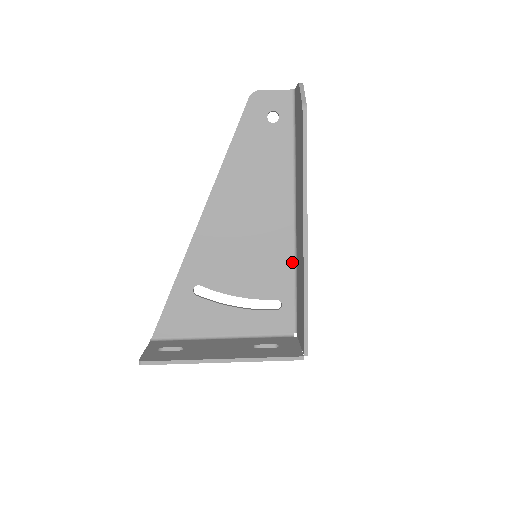
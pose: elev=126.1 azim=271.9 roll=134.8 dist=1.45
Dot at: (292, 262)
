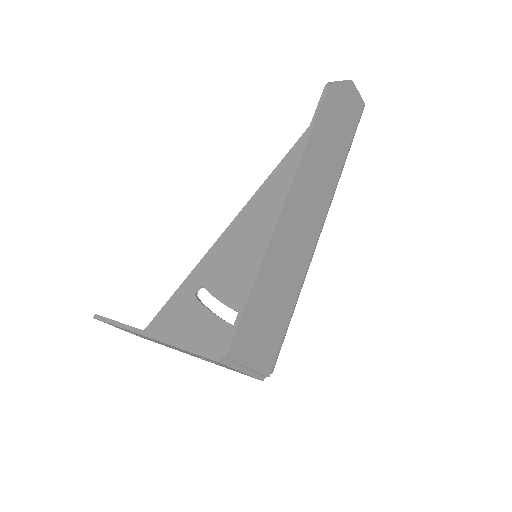
Dot at: occluded
